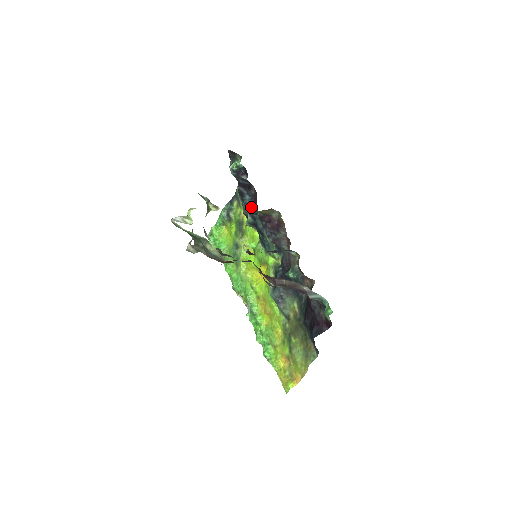
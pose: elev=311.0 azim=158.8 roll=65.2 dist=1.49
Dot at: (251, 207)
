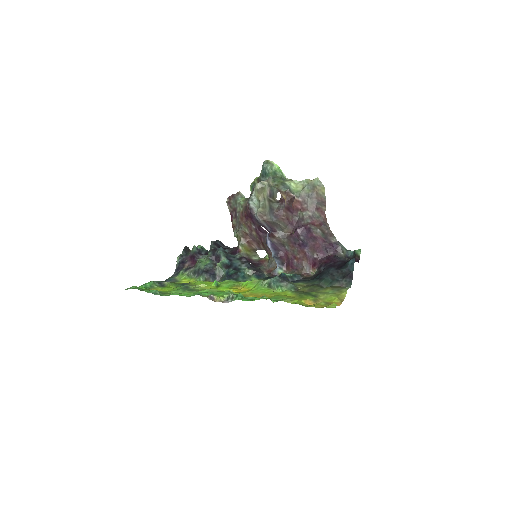
Dot at: (229, 254)
